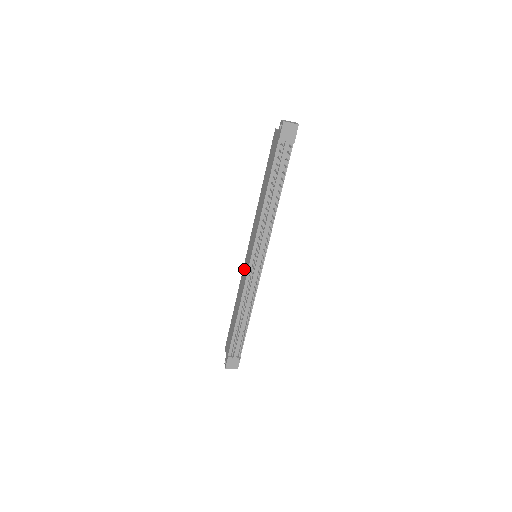
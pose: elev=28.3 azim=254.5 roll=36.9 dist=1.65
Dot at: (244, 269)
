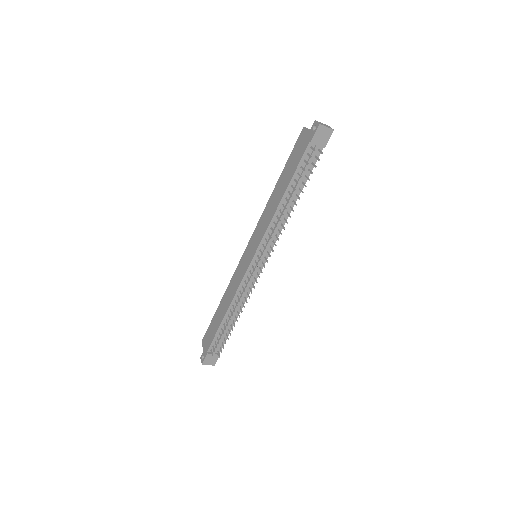
Dot at: (240, 267)
